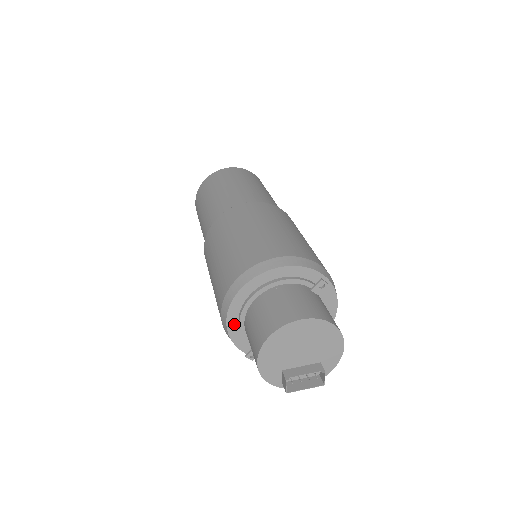
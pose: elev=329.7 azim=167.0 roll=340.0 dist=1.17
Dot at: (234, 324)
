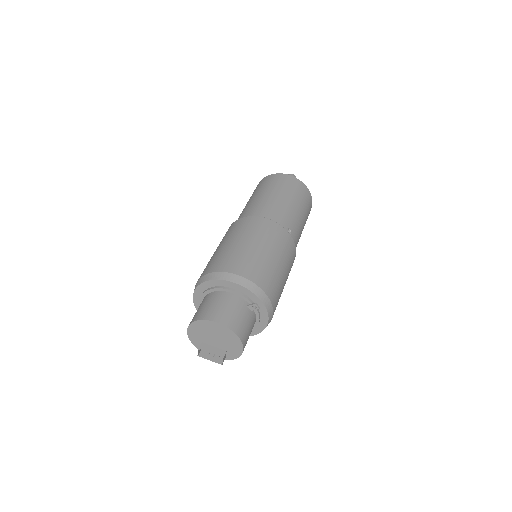
Dot at: (198, 298)
